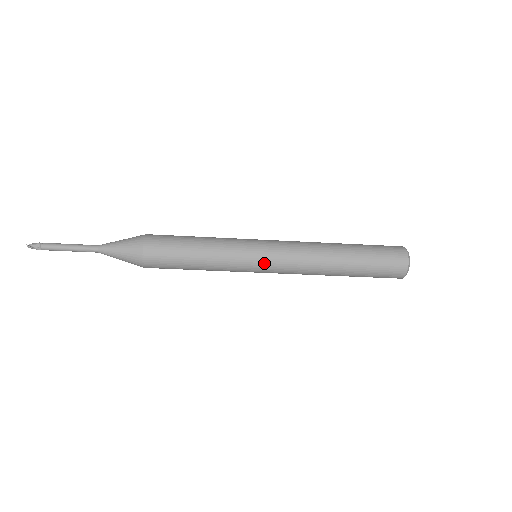
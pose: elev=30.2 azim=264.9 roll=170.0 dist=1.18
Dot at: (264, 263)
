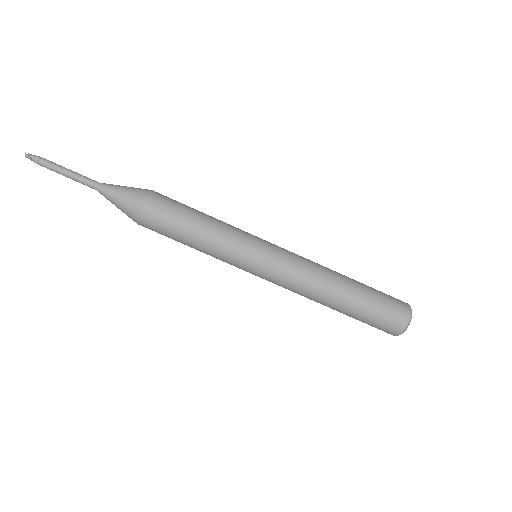
Dot at: (263, 264)
